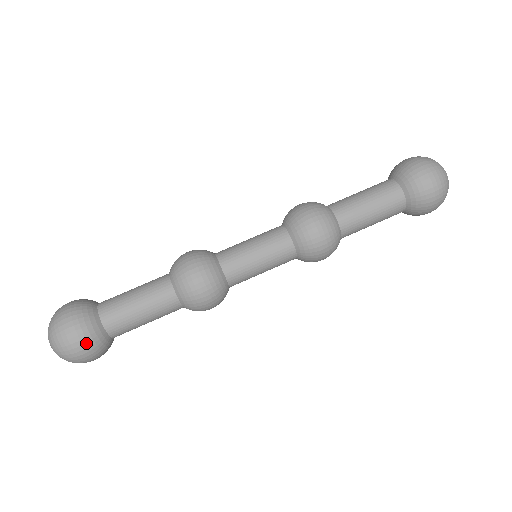
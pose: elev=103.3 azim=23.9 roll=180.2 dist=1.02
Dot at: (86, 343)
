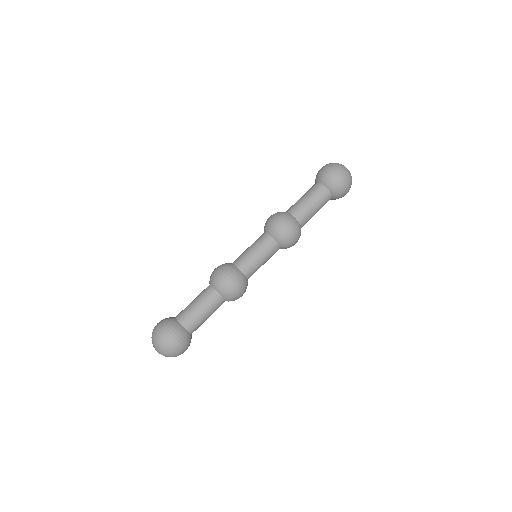
Dot at: (177, 338)
